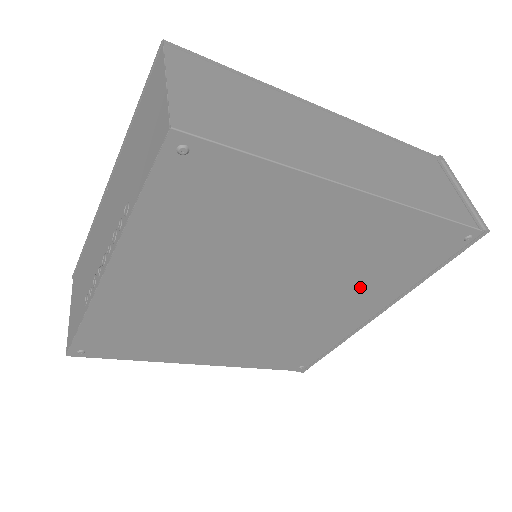
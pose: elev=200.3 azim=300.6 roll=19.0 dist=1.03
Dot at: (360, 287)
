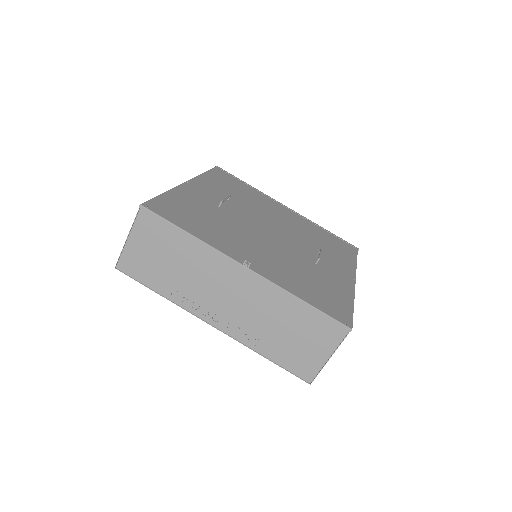
Dot at: occluded
